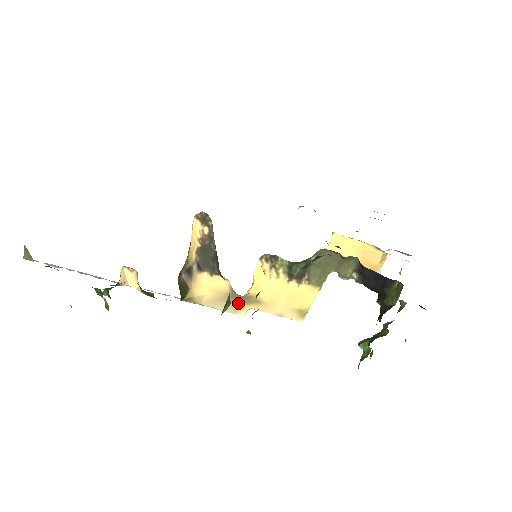
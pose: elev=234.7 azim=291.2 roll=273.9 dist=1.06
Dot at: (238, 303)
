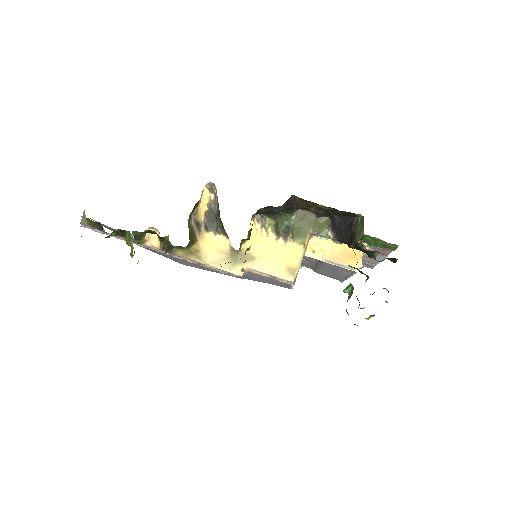
Dot at: (236, 261)
